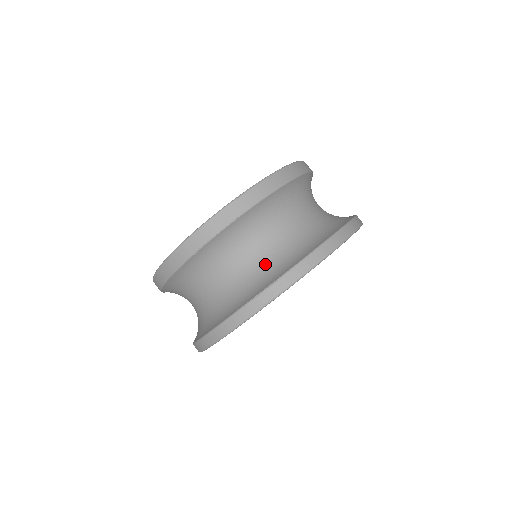
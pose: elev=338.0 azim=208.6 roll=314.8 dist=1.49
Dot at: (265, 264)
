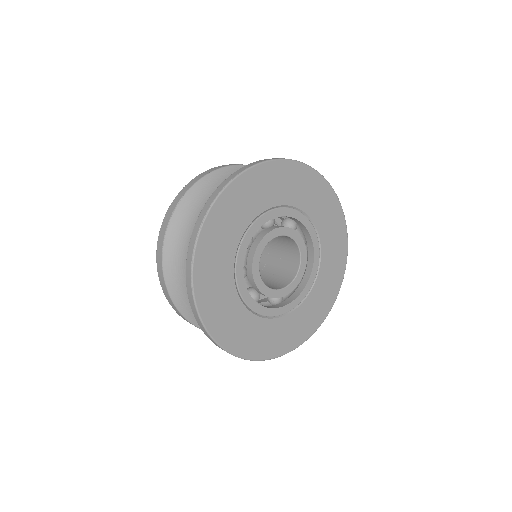
Dot at: occluded
